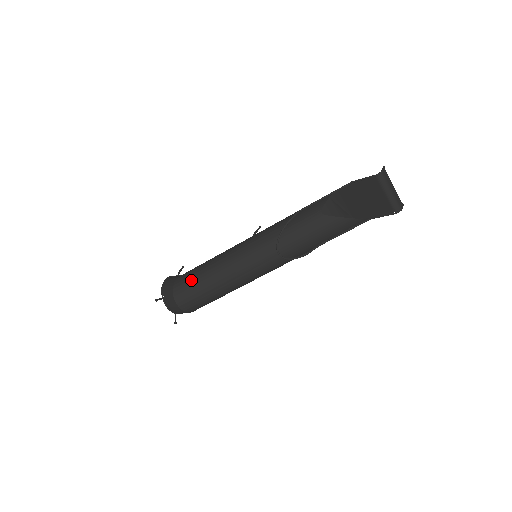
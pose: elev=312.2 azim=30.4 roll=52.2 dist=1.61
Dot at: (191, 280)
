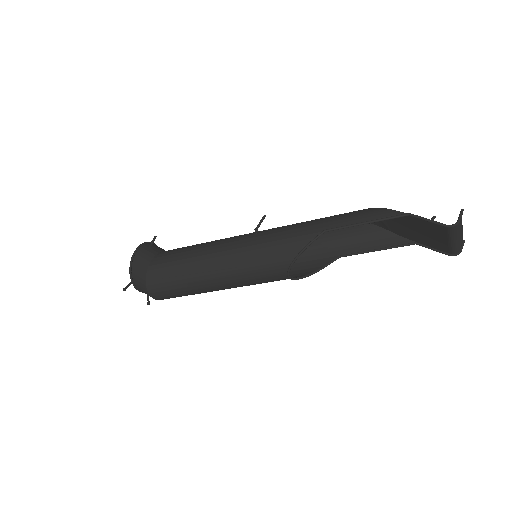
Dot at: (170, 278)
